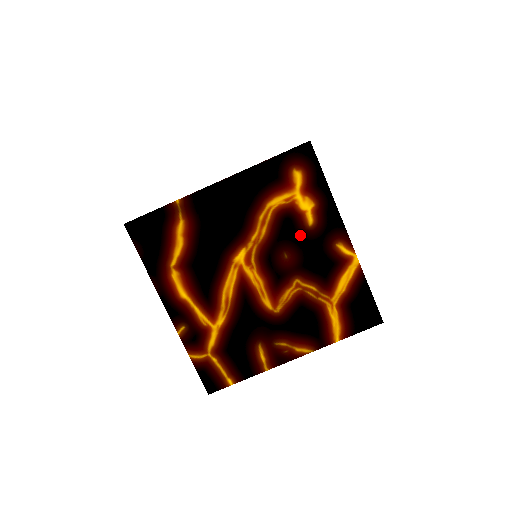
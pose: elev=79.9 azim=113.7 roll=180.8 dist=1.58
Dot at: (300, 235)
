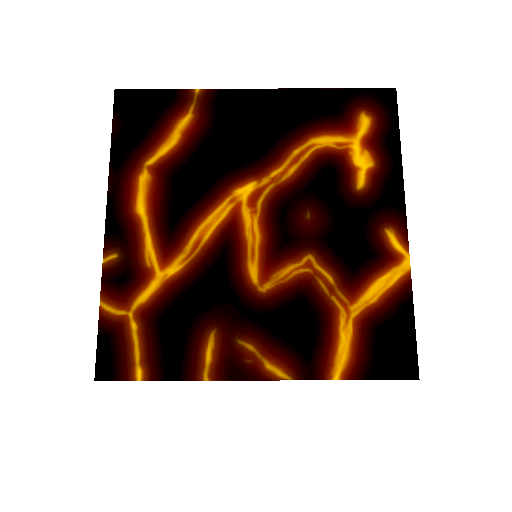
Dot at: (339, 196)
